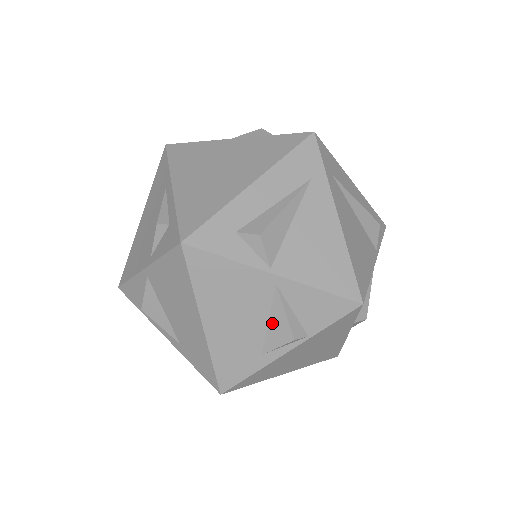
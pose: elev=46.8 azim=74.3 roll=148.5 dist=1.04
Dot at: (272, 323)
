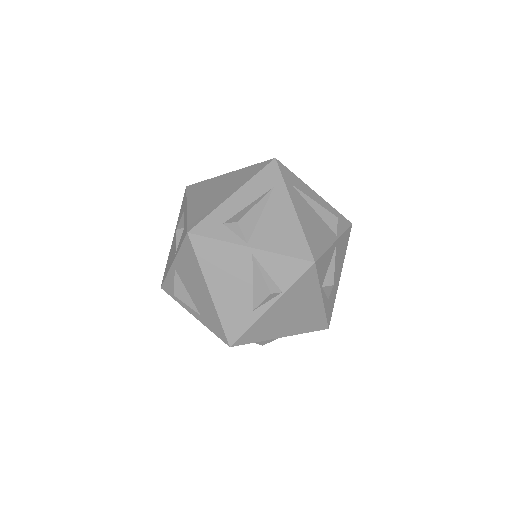
Dot at: (255, 284)
